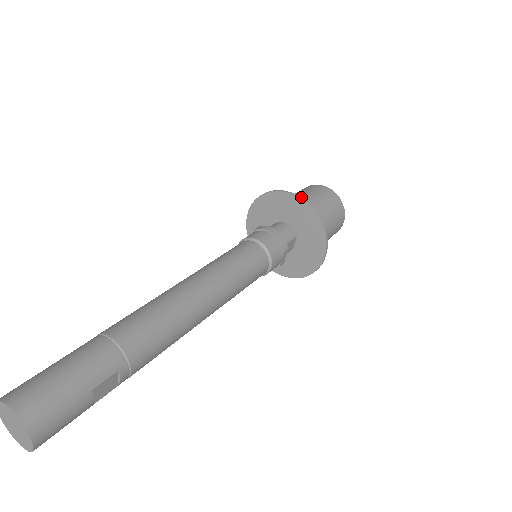
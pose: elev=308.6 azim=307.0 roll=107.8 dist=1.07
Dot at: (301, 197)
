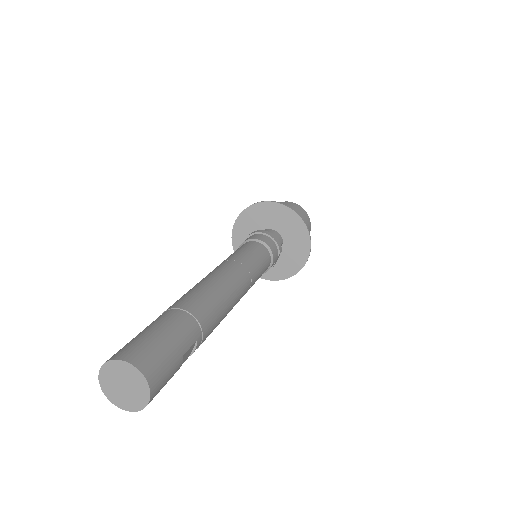
Dot at: occluded
